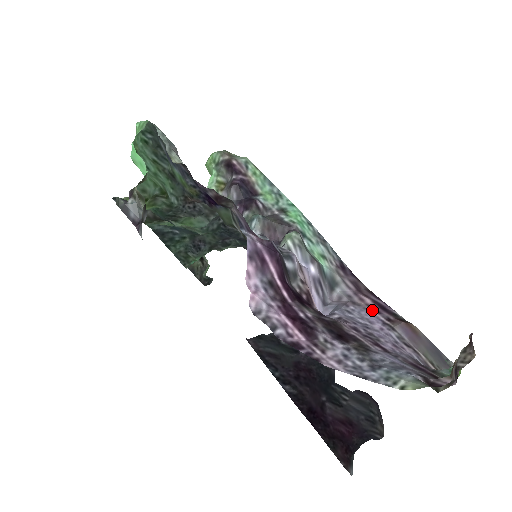
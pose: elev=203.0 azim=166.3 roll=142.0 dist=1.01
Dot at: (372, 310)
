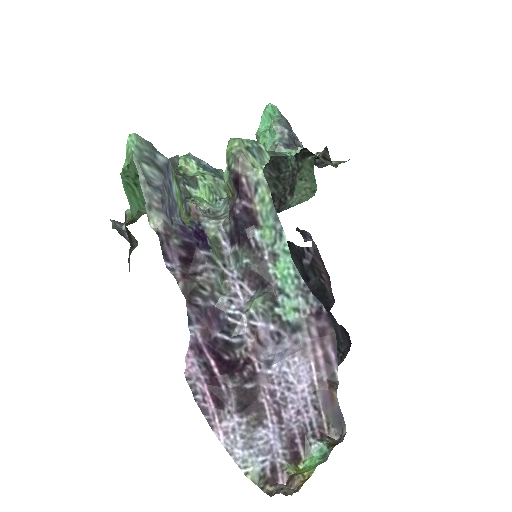
Dot at: (314, 366)
